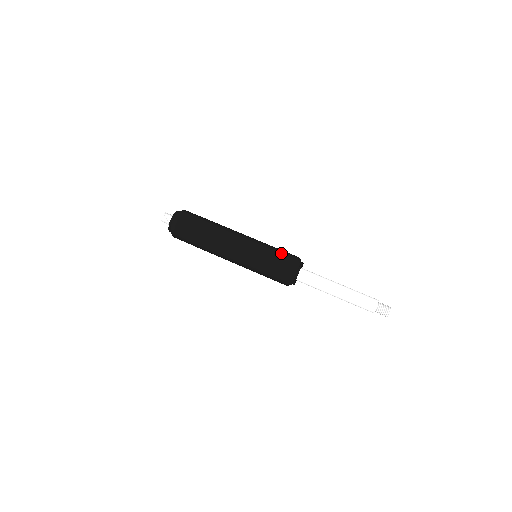
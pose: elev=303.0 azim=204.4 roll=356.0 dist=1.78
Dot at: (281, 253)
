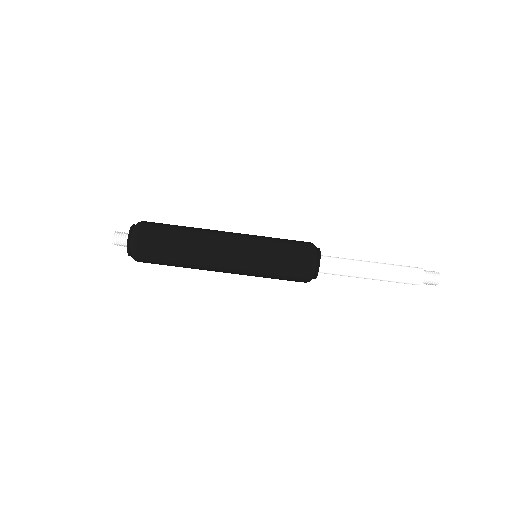
Dot at: (290, 251)
